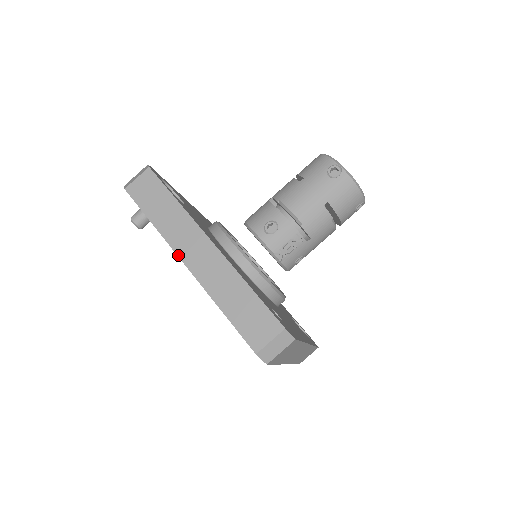
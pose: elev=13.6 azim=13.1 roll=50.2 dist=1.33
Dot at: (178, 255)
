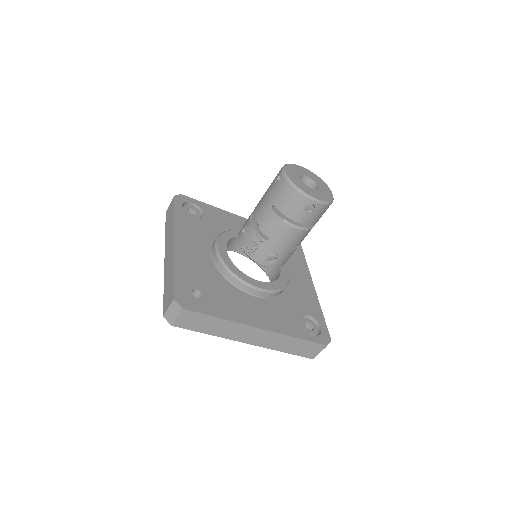
Dot at: (165, 251)
